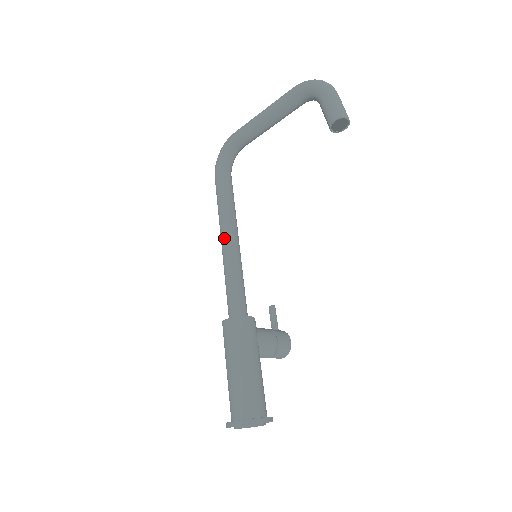
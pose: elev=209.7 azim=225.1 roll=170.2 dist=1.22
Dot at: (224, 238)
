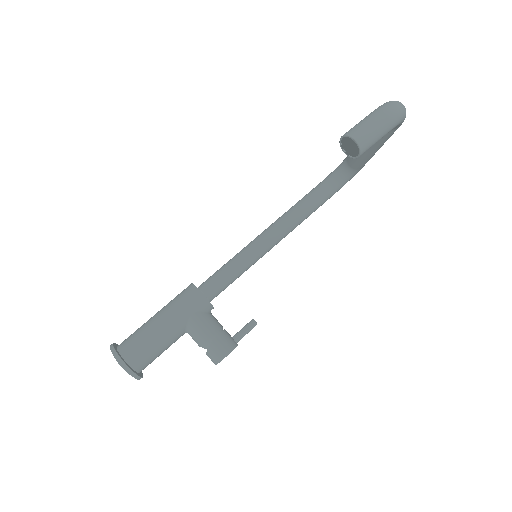
Dot at: (263, 231)
